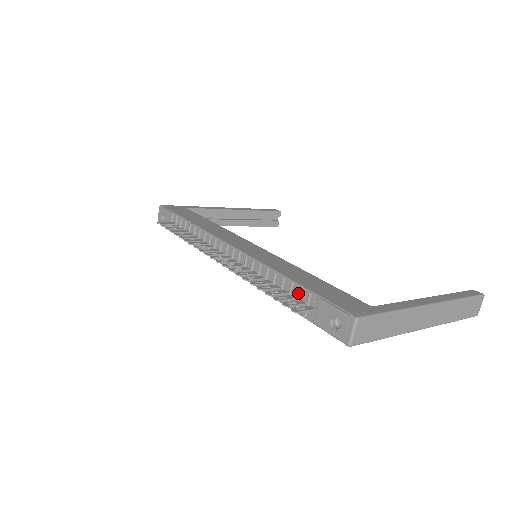
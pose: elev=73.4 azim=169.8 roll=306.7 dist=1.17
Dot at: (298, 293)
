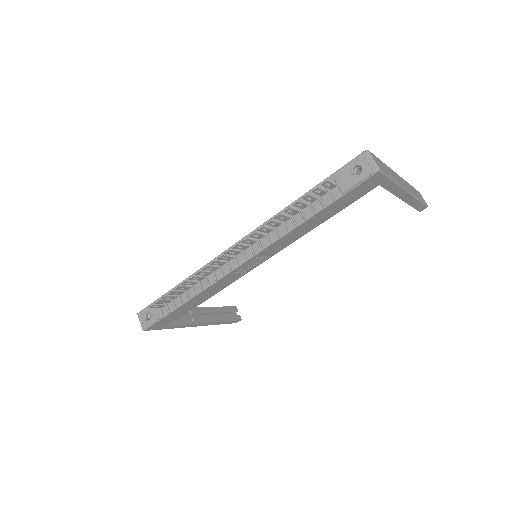
Dot at: (315, 195)
